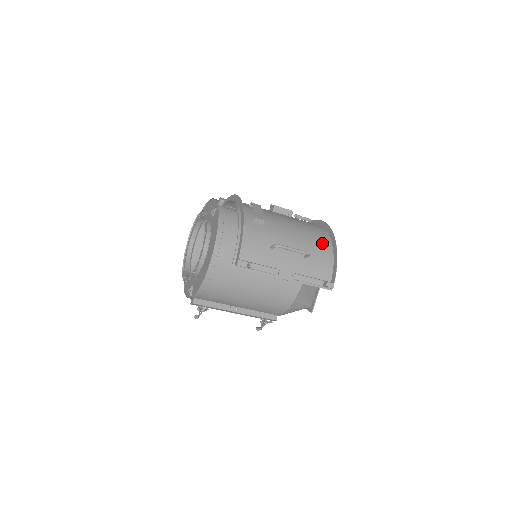
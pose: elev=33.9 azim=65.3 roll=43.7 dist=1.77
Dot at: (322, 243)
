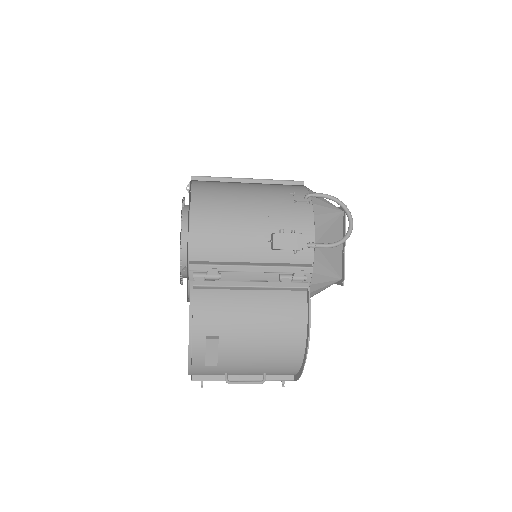
Dot at: (289, 364)
